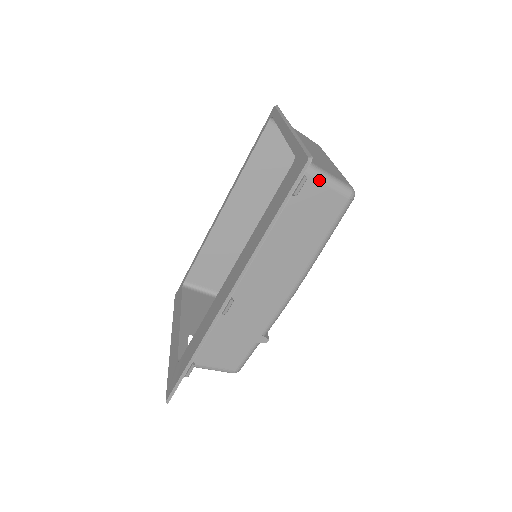
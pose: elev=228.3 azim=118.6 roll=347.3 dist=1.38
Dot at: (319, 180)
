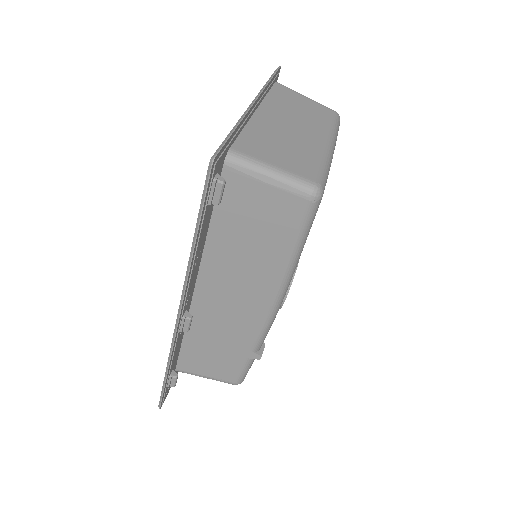
Dot at: (259, 179)
